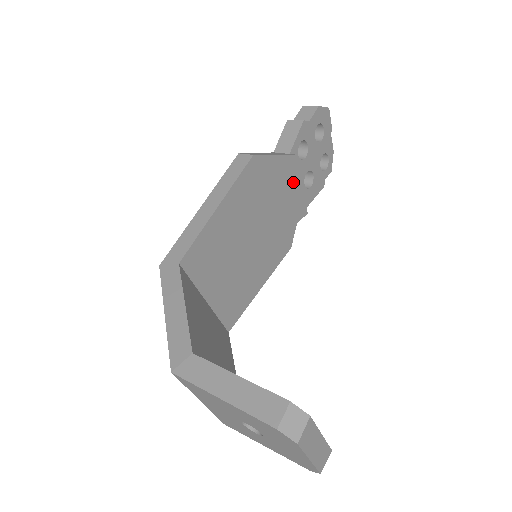
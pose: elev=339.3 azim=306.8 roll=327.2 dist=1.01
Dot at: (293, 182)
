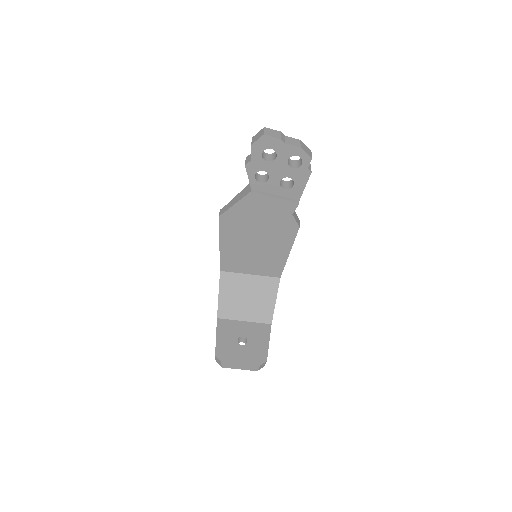
Dot at: (265, 202)
